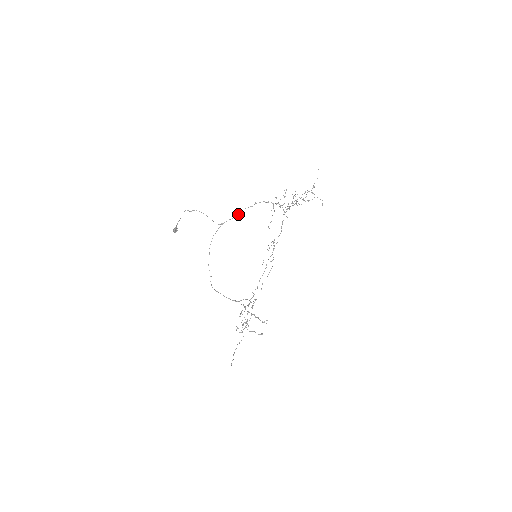
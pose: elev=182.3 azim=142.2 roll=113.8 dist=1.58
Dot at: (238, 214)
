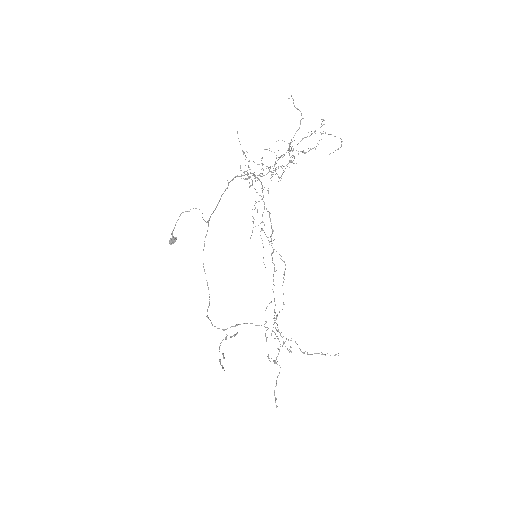
Dot at: (218, 203)
